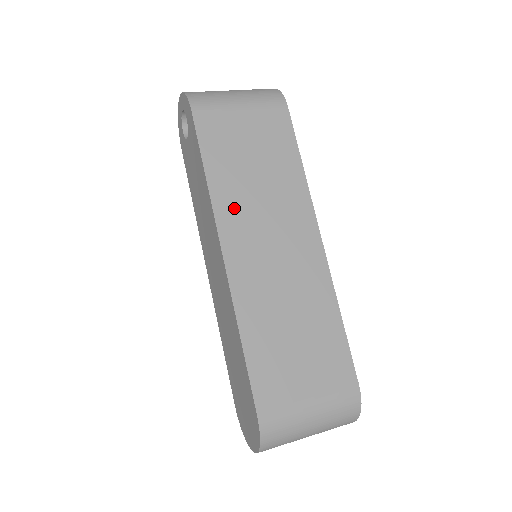
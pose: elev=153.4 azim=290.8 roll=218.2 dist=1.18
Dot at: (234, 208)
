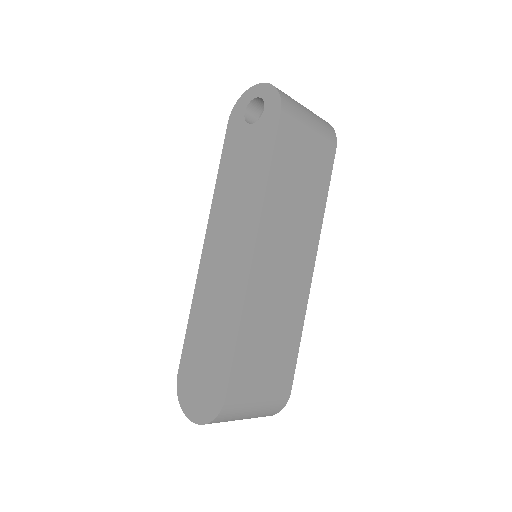
Dot at: (275, 216)
